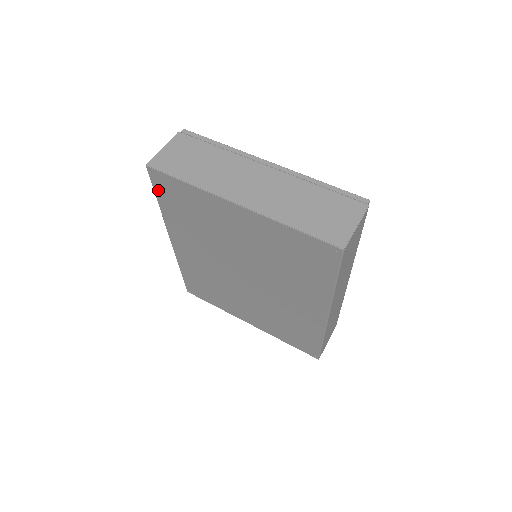
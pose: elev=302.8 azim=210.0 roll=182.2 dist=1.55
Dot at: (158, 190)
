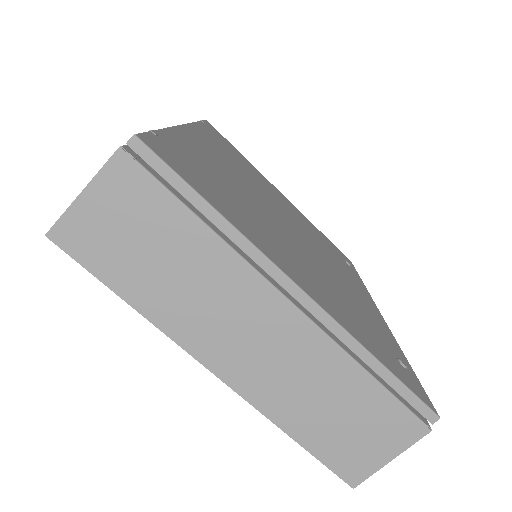
Dot at: occluded
